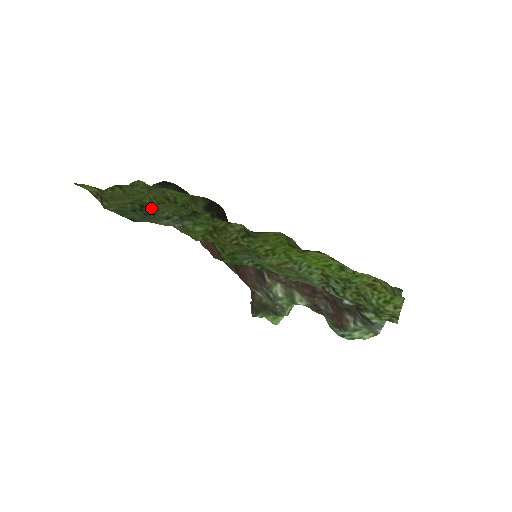
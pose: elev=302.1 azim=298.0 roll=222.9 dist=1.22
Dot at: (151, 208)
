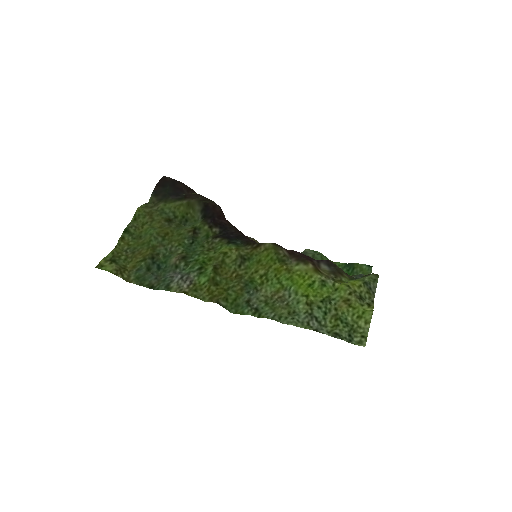
Dot at: (160, 252)
